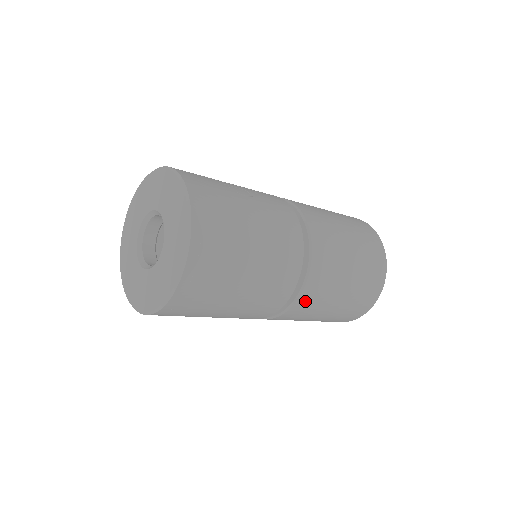
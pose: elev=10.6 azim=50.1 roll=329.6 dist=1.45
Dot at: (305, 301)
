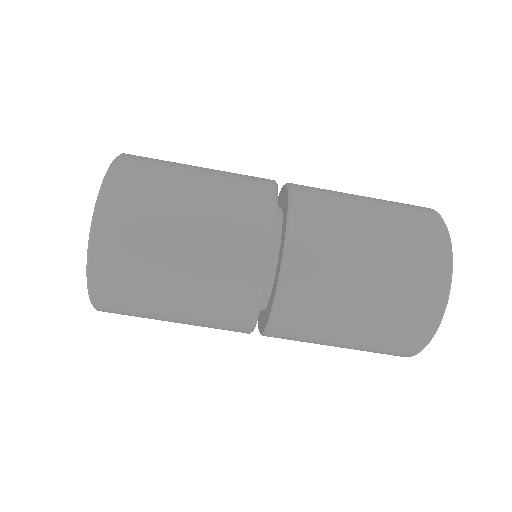
Dot at: (299, 276)
